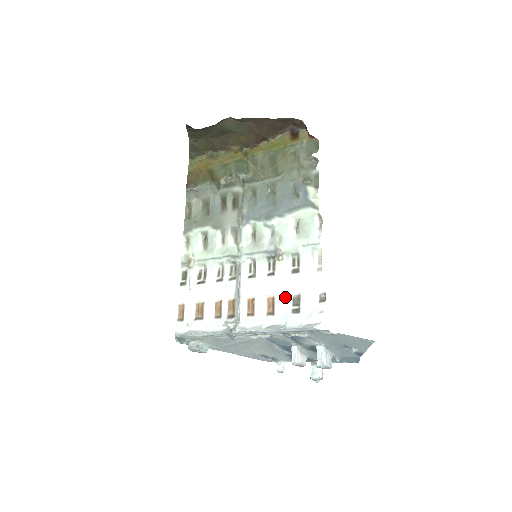
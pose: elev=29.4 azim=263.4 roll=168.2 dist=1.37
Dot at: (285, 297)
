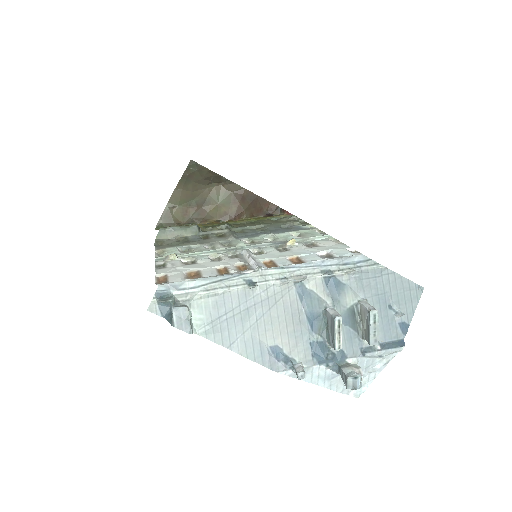
Dot at: (312, 254)
